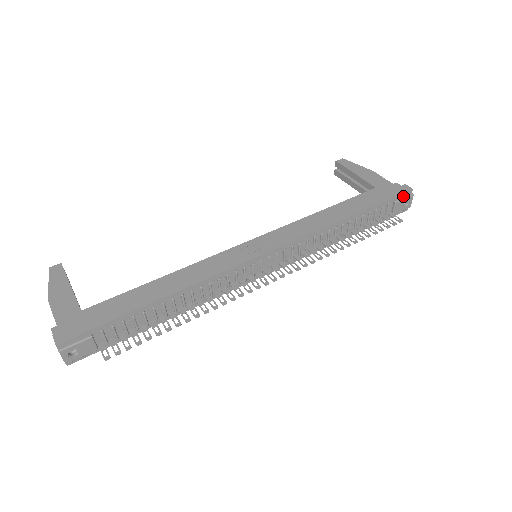
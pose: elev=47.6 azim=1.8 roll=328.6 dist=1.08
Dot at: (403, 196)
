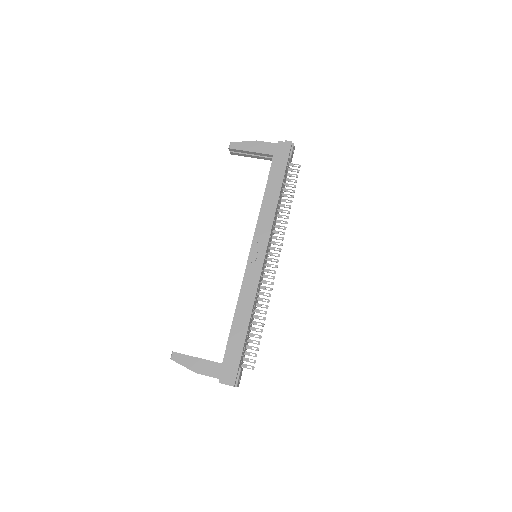
Dot at: (290, 150)
